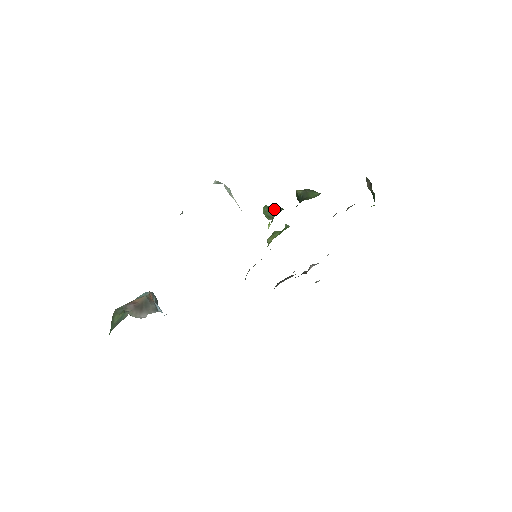
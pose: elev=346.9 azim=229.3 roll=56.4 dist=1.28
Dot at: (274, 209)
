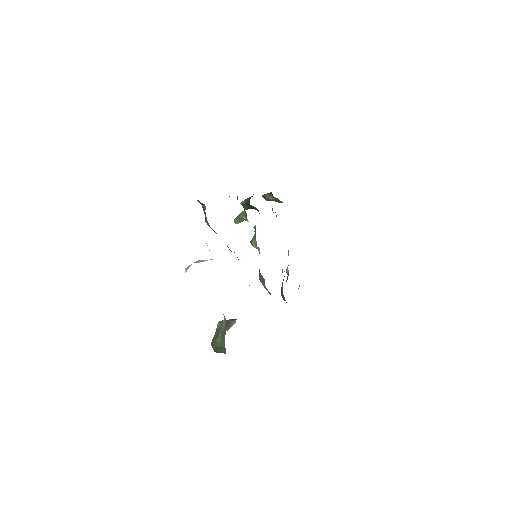
Dot at: (241, 212)
